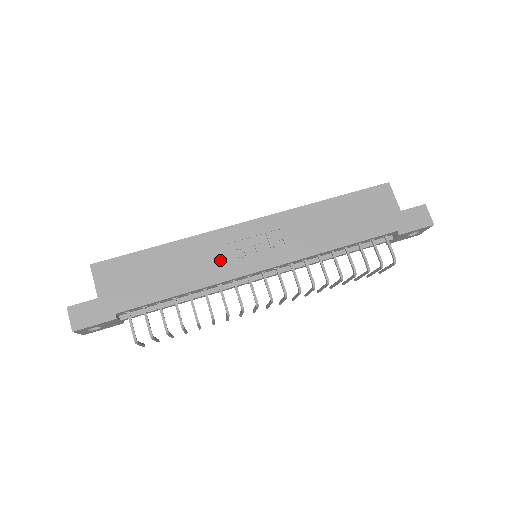
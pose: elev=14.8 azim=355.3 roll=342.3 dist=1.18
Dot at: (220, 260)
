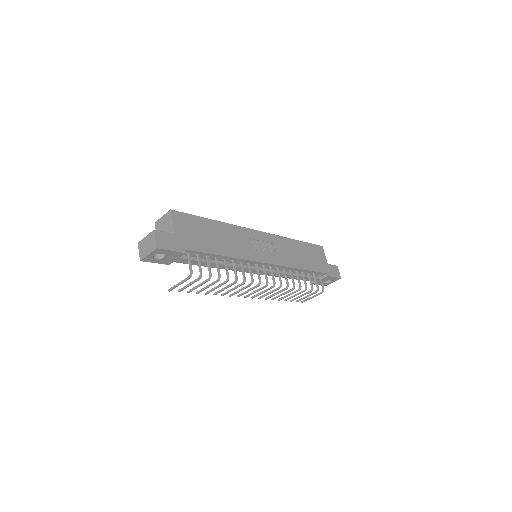
Dot at: (245, 246)
